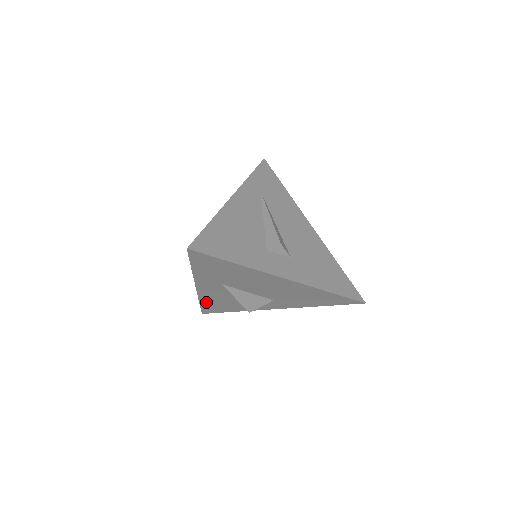
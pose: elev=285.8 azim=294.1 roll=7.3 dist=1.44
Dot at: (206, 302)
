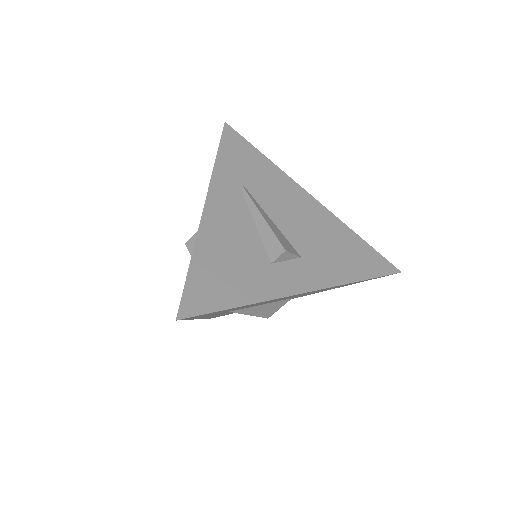
Dot at: occluded
